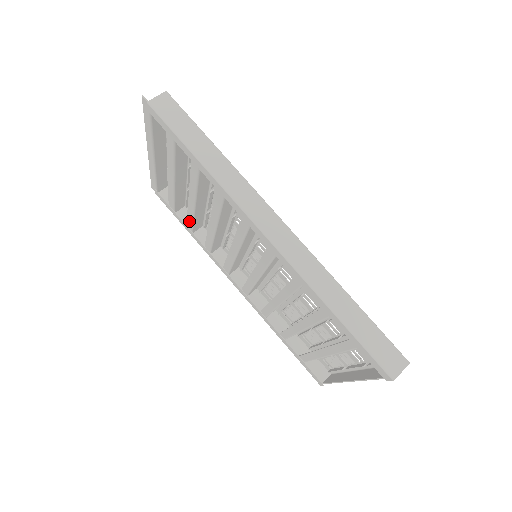
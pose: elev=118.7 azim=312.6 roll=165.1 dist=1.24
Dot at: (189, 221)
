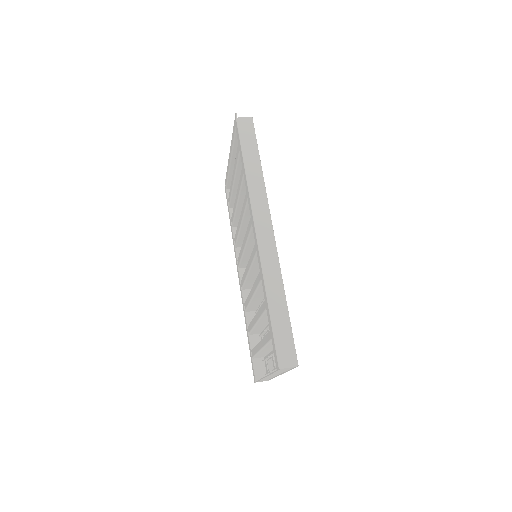
Dot at: occluded
